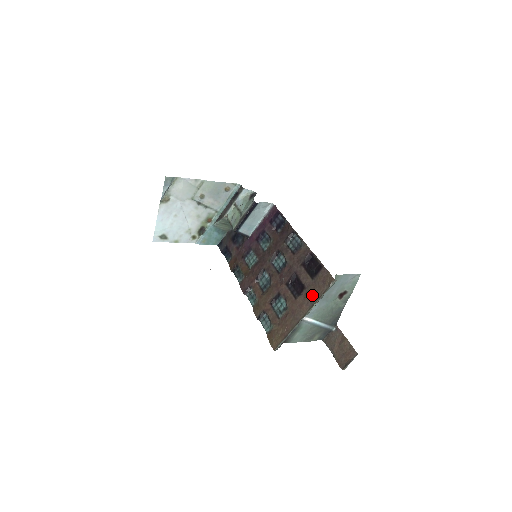
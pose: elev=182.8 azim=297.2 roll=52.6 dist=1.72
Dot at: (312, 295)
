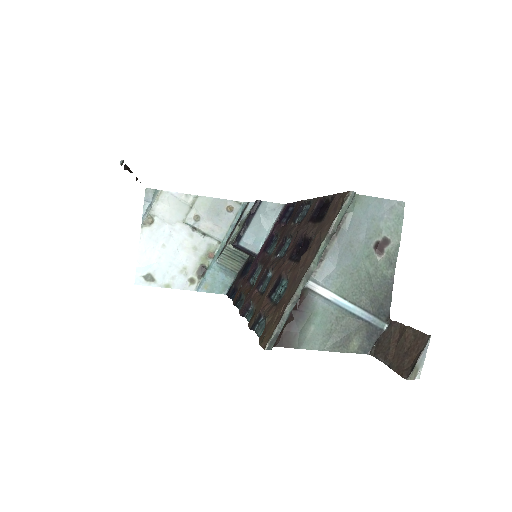
Dot at: (319, 236)
